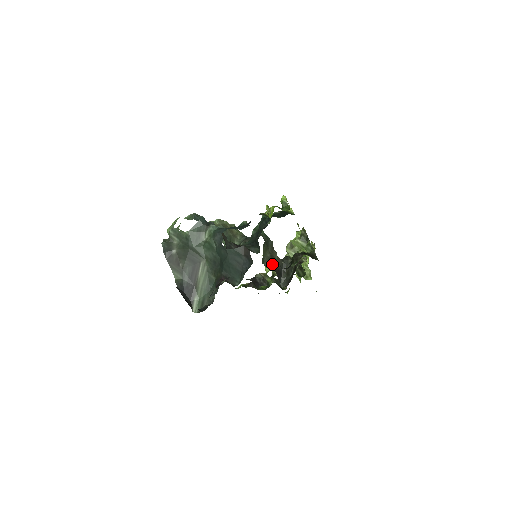
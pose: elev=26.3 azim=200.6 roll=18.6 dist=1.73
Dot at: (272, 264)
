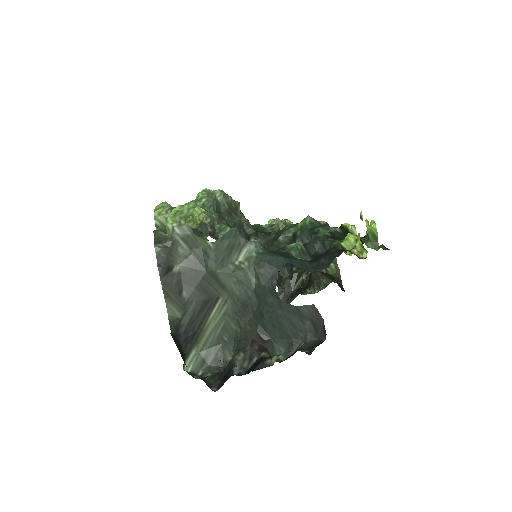
Dot at: (280, 278)
